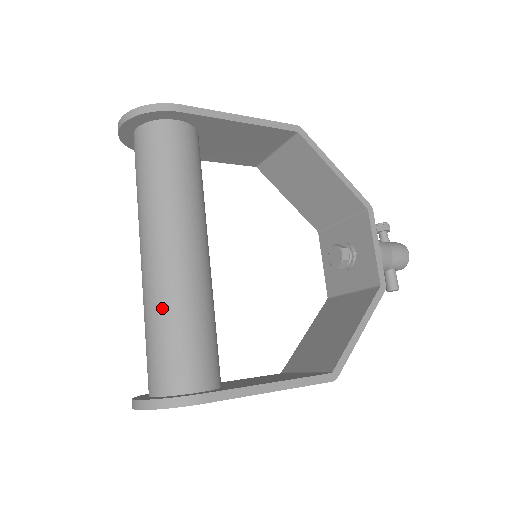
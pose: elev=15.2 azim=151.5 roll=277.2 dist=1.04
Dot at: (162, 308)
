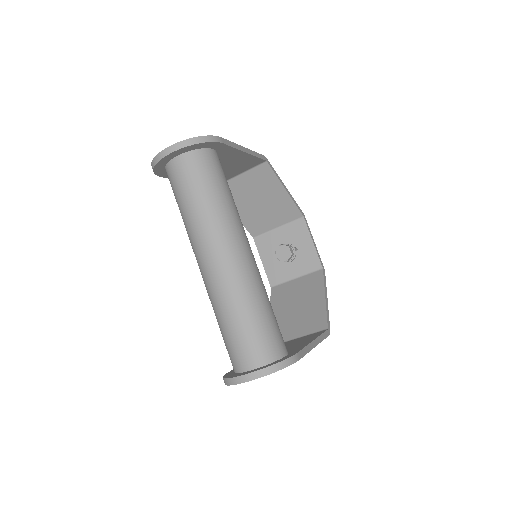
Dot at: (248, 298)
